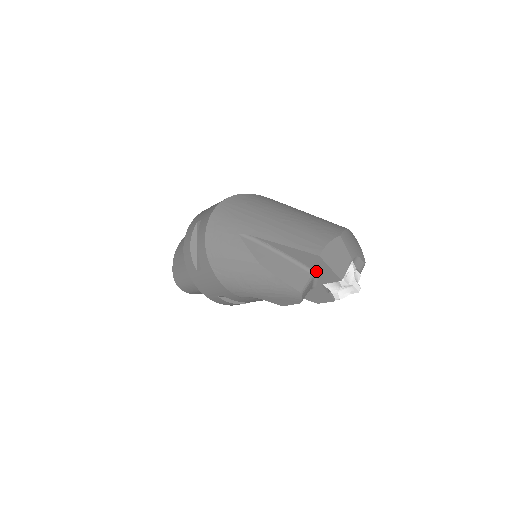
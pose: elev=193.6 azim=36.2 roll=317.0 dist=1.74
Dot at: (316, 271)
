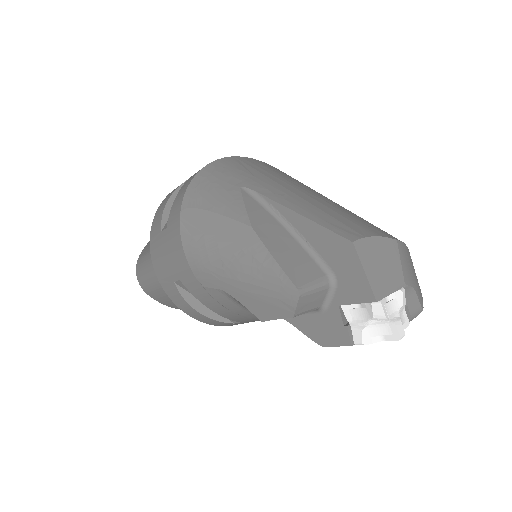
Dot at: (338, 275)
